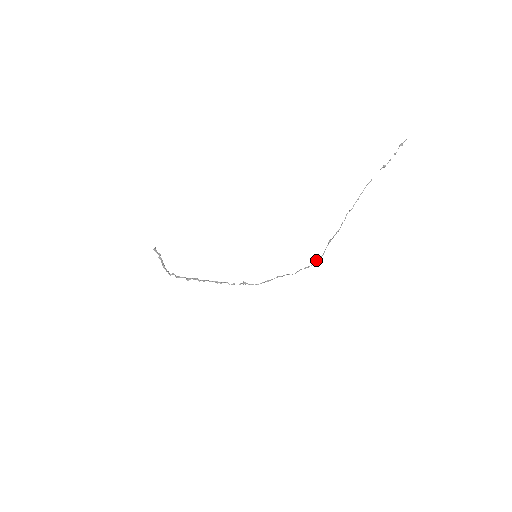
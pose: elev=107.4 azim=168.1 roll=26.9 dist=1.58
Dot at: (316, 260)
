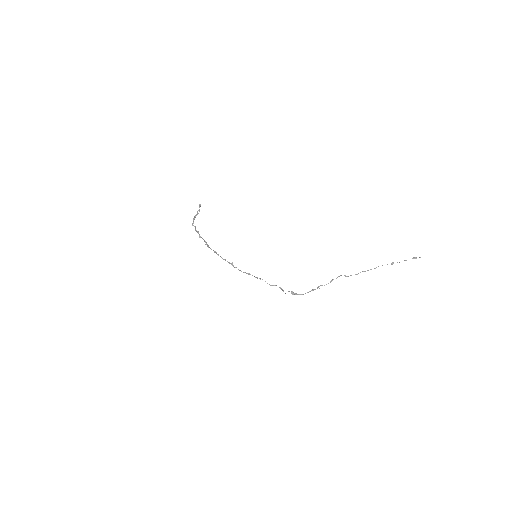
Dot at: (293, 293)
